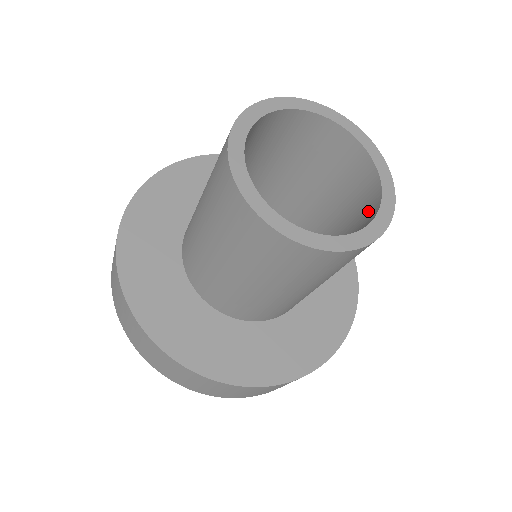
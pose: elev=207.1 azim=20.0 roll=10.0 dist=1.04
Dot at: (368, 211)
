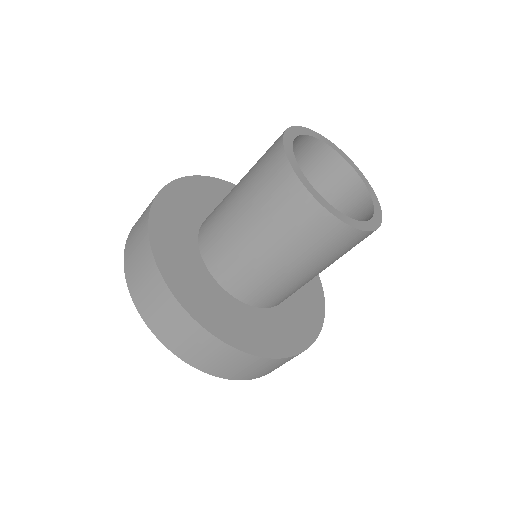
Dot at: (361, 215)
